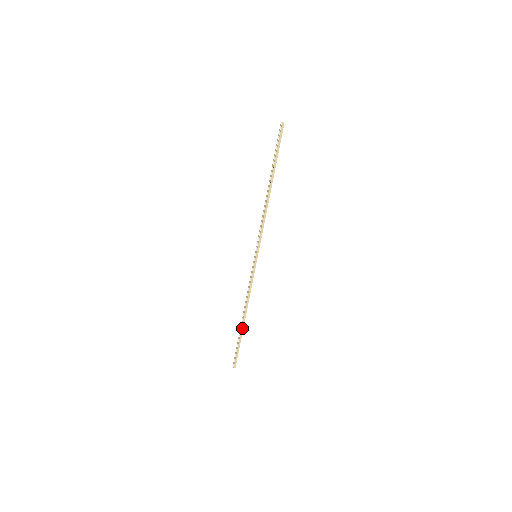
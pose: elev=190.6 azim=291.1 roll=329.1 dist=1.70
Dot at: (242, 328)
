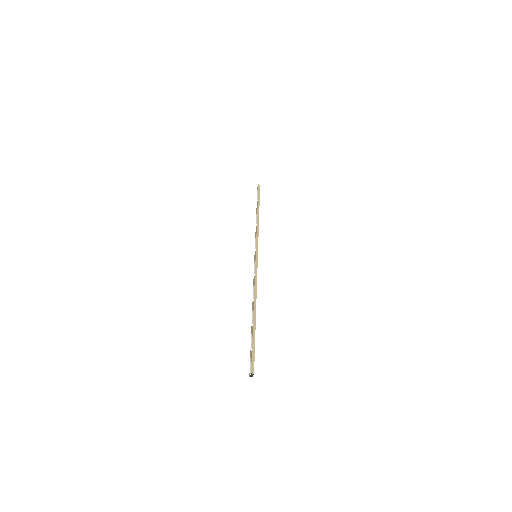
Dot at: (254, 320)
